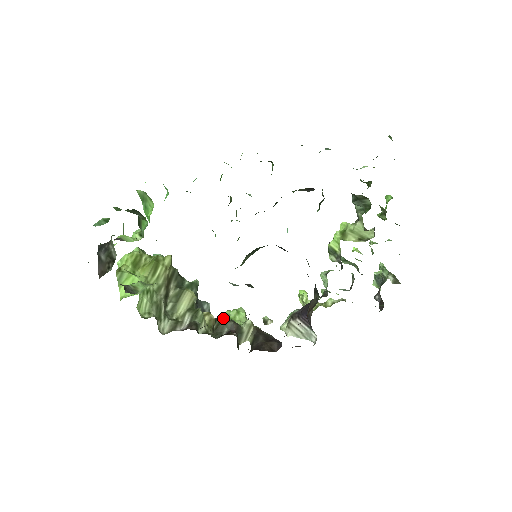
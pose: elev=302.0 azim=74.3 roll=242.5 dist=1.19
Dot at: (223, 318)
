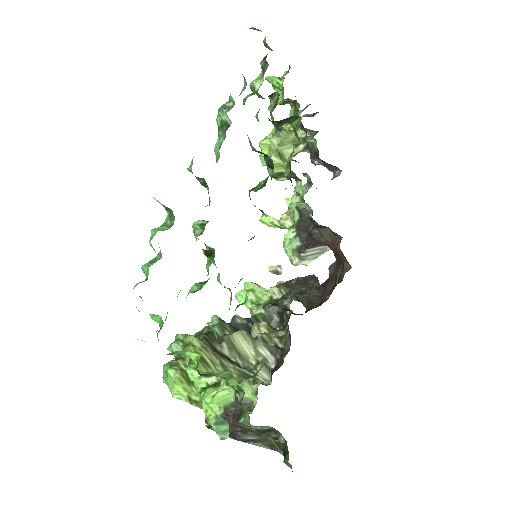
Dot at: (258, 310)
